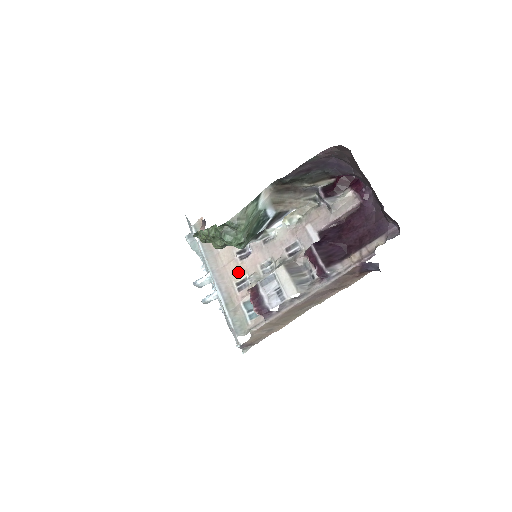
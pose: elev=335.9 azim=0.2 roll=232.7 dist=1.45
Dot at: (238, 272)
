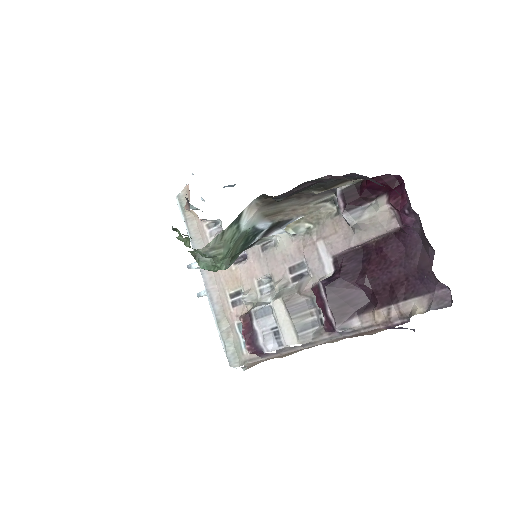
Dot at: (231, 281)
